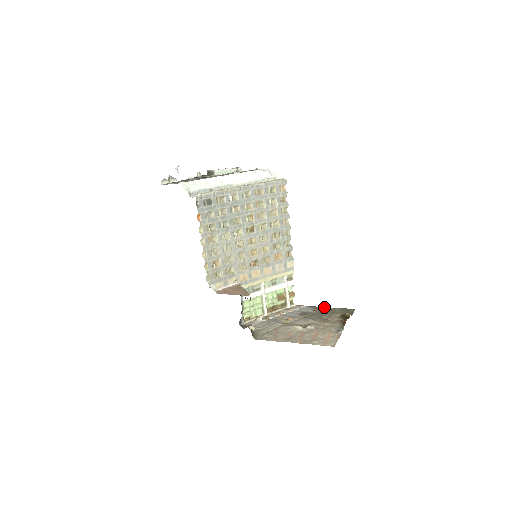
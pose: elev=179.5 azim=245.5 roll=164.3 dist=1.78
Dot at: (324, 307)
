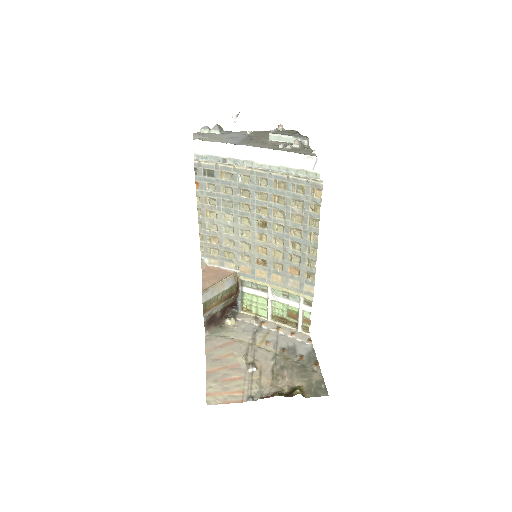
Dot at: (315, 362)
